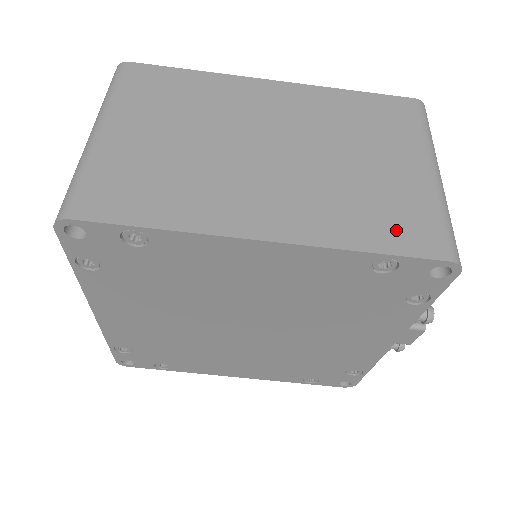
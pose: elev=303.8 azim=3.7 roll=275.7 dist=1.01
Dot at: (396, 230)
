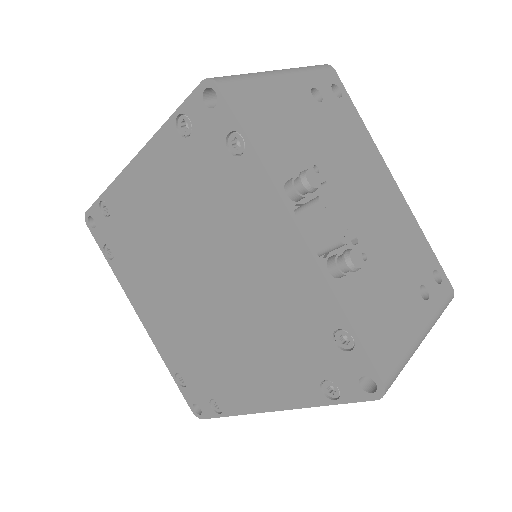
Dot at: occluded
